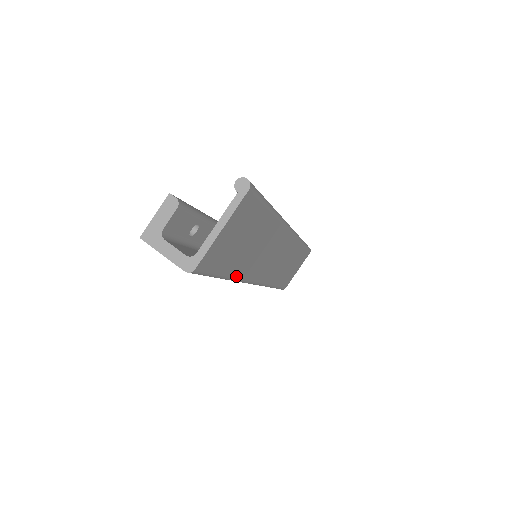
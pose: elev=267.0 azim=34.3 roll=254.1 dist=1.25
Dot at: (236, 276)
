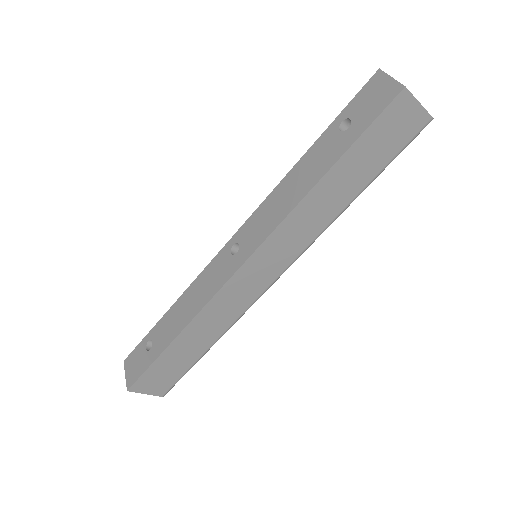
Dot at: occluded
